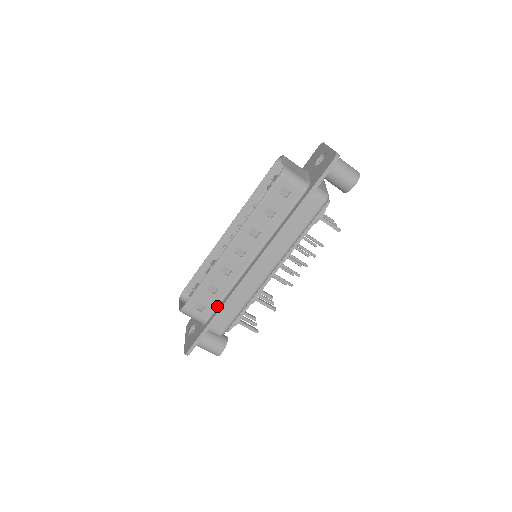
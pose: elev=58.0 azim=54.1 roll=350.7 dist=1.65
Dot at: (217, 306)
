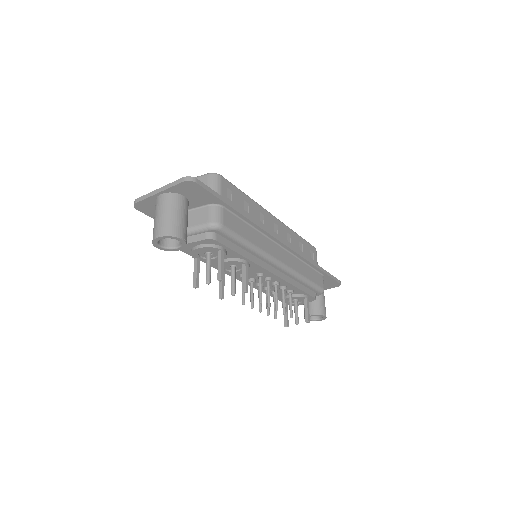
Dot at: occluded
